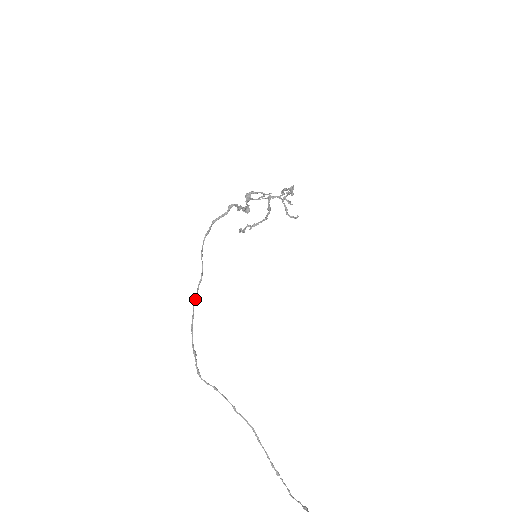
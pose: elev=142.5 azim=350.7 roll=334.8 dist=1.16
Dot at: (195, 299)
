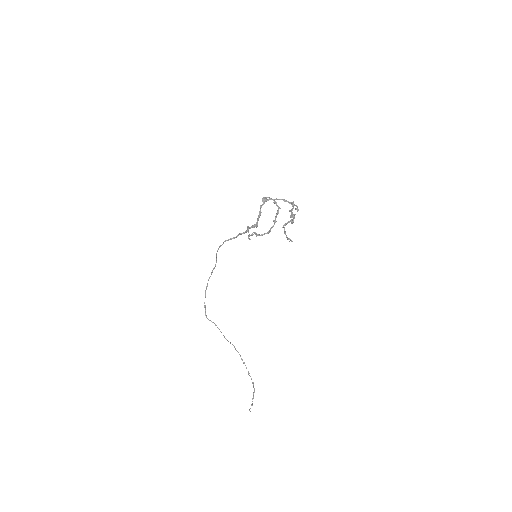
Dot at: (209, 278)
